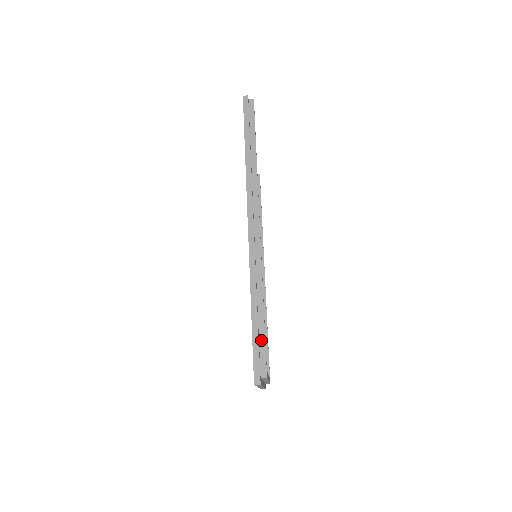
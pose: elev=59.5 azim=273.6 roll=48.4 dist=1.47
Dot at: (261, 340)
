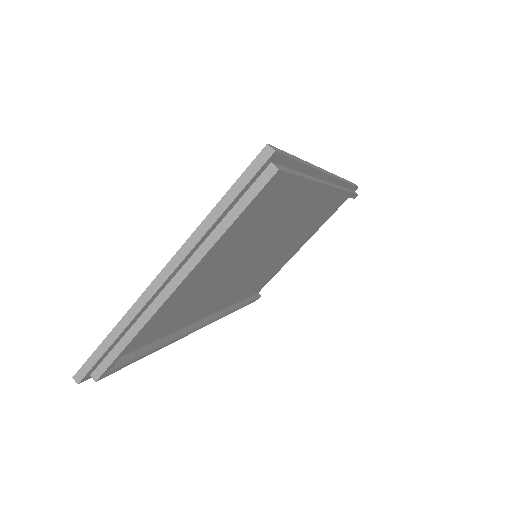
Dot at: (292, 170)
